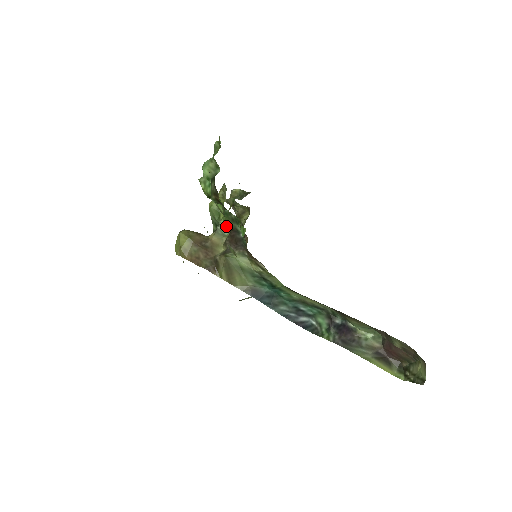
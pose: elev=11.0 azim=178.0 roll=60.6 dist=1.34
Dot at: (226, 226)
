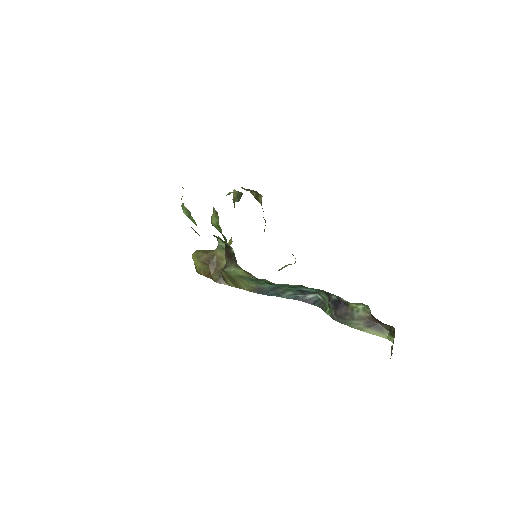
Dot at: occluded
